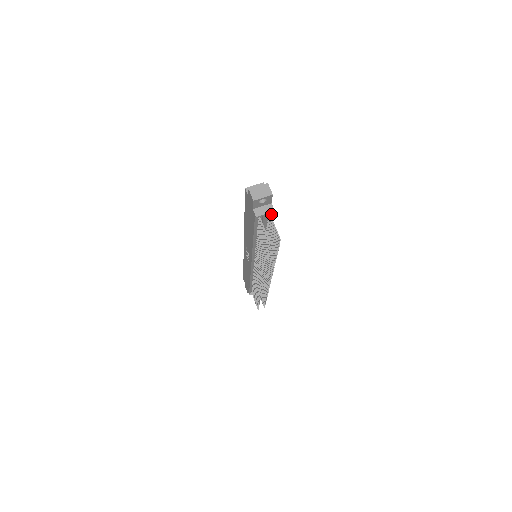
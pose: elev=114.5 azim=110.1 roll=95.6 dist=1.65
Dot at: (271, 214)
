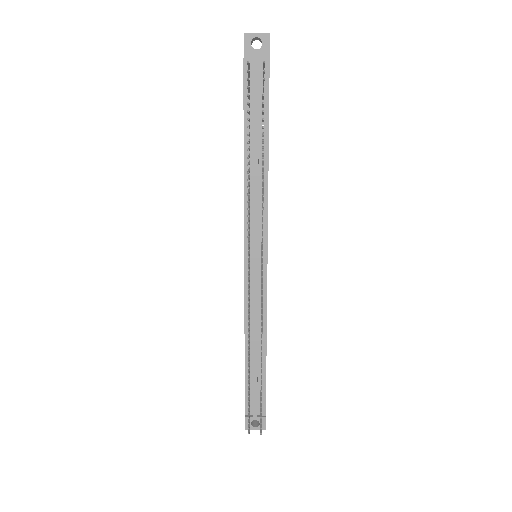
Dot at: (267, 76)
